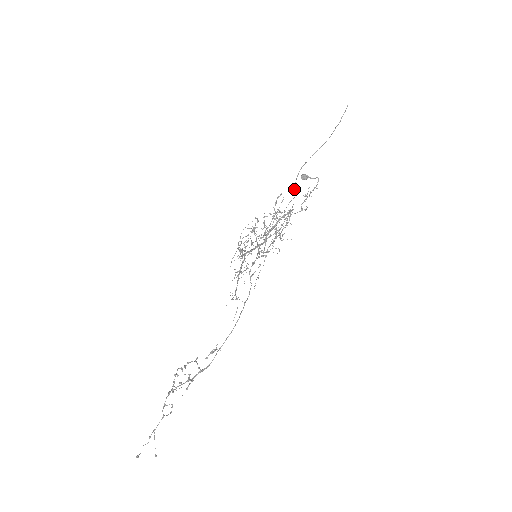
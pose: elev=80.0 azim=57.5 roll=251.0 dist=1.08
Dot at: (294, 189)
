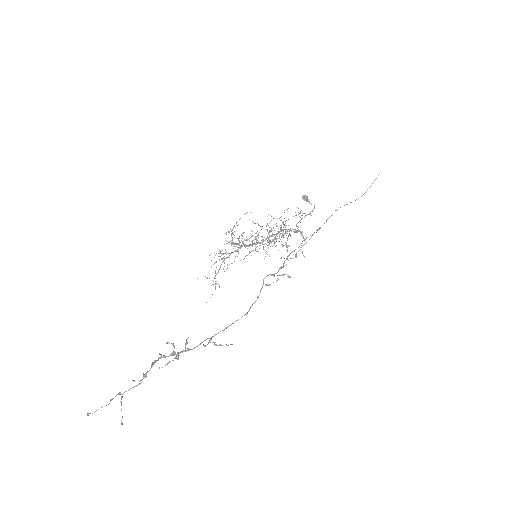
Dot at: occluded
